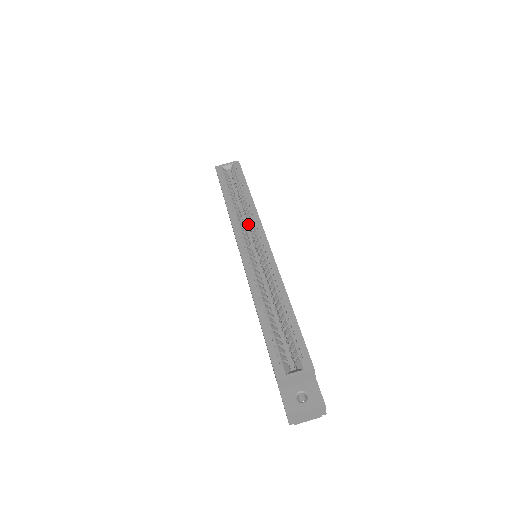
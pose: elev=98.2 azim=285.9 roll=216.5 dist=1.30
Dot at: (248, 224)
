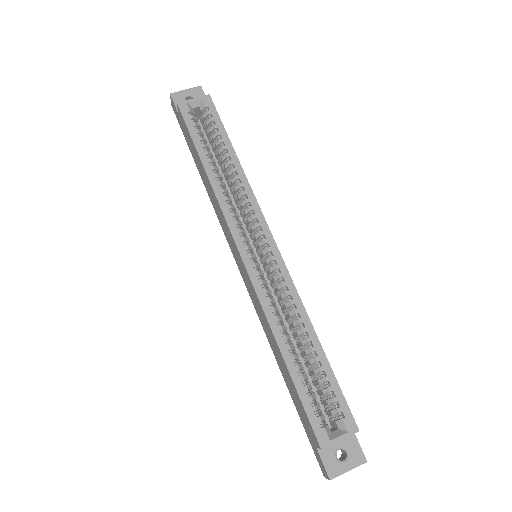
Dot at: (239, 206)
